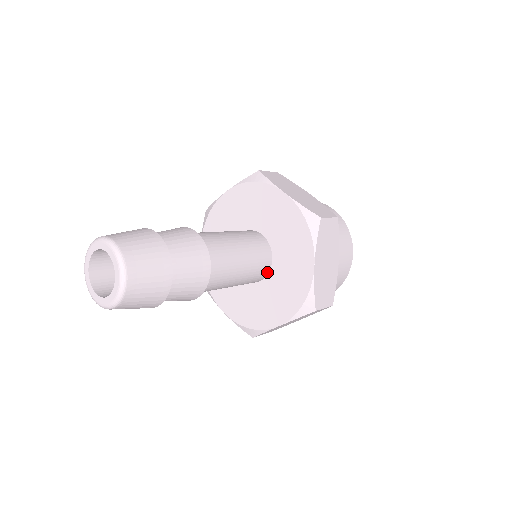
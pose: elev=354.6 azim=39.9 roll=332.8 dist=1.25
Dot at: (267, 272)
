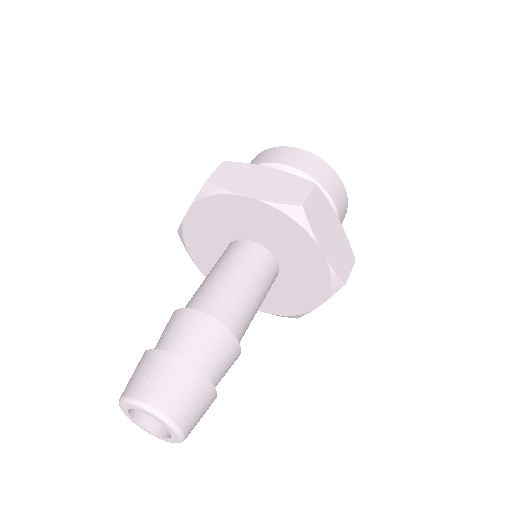
Dot at: occluded
